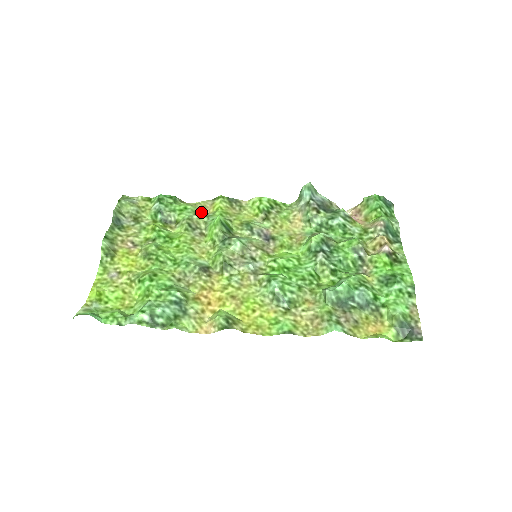
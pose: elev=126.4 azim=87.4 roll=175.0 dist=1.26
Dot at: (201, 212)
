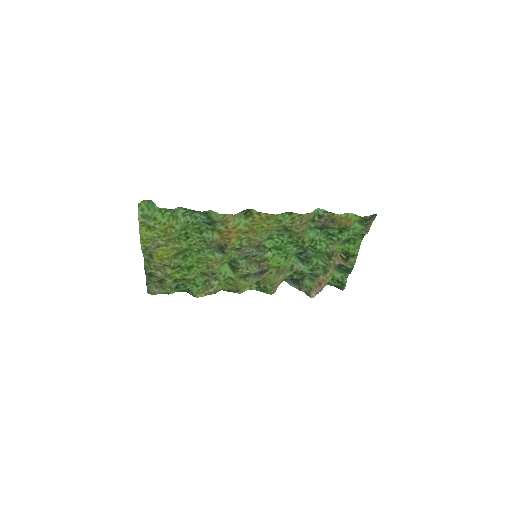
Dot at: (209, 286)
